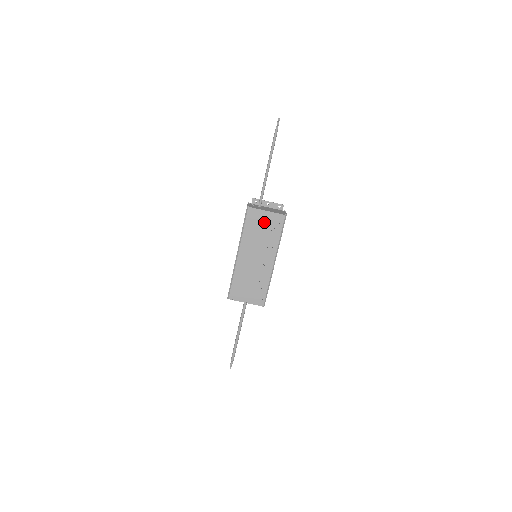
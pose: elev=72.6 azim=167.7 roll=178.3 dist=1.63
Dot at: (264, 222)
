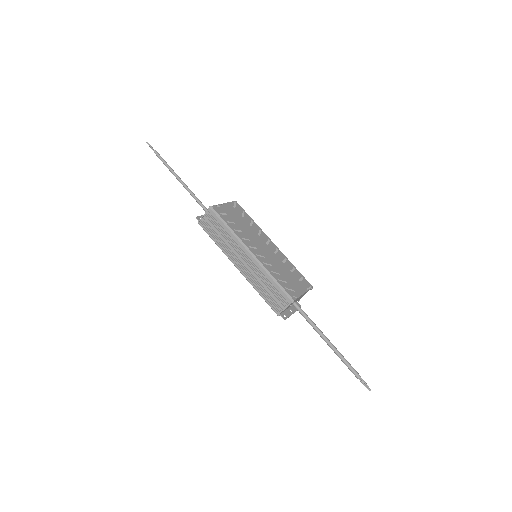
Dot at: (232, 213)
